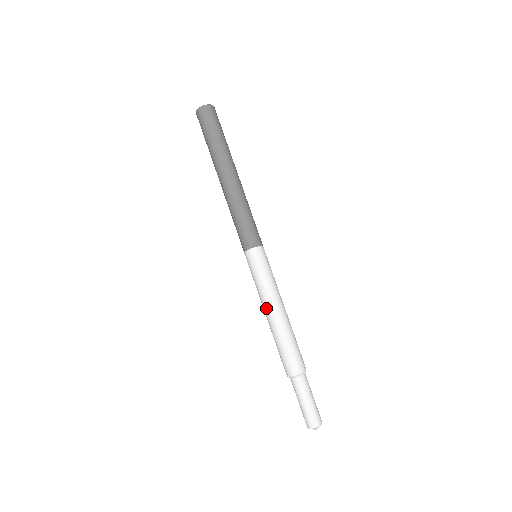
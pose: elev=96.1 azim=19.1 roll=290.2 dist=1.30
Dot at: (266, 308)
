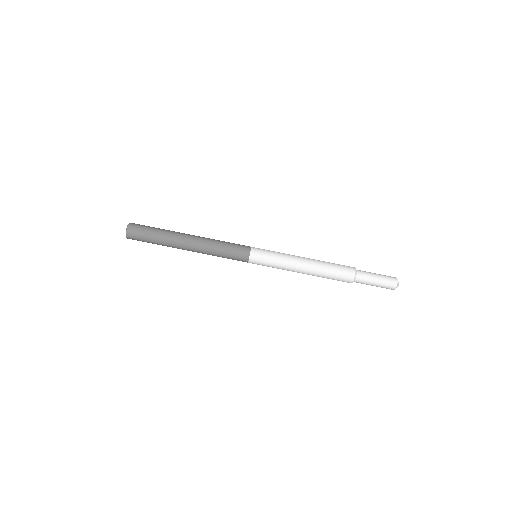
Dot at: (296, 271)
